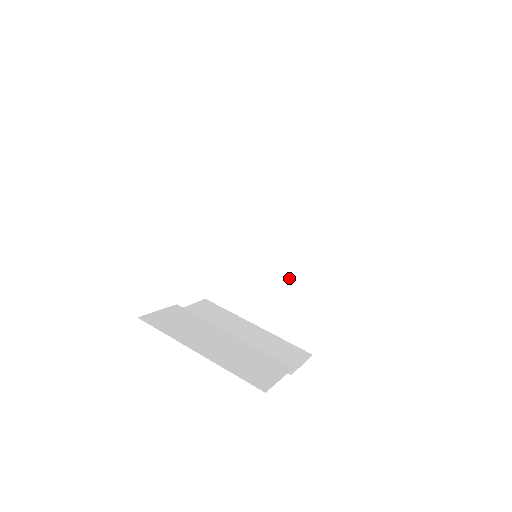
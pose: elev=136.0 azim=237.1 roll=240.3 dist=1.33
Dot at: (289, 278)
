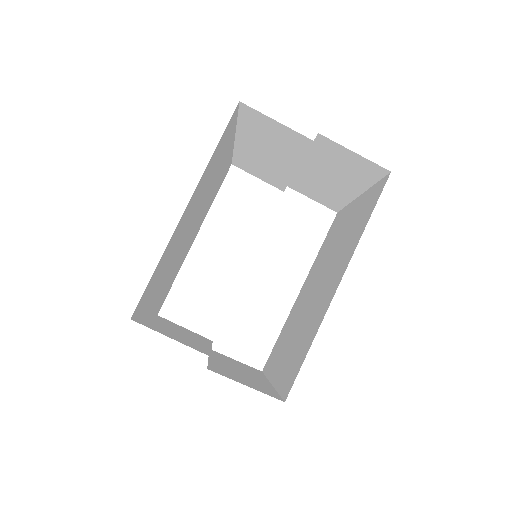
Dot at: (309, 312)
